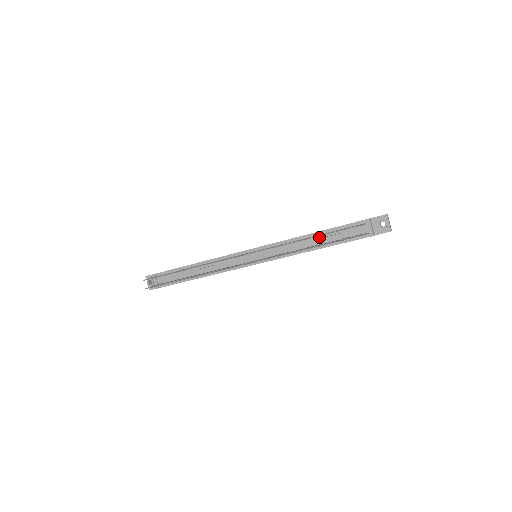
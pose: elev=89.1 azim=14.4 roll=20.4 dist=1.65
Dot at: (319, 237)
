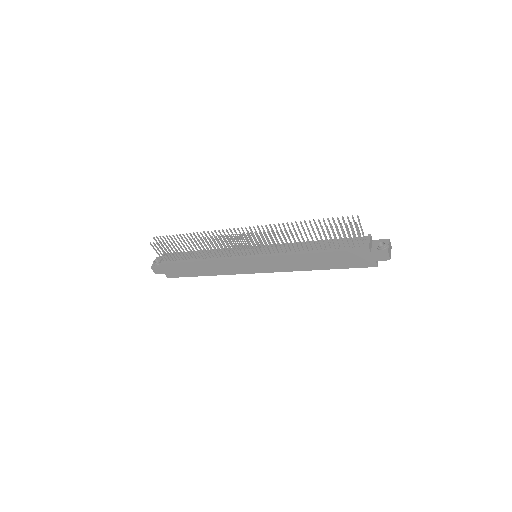
Dot at: occluded
